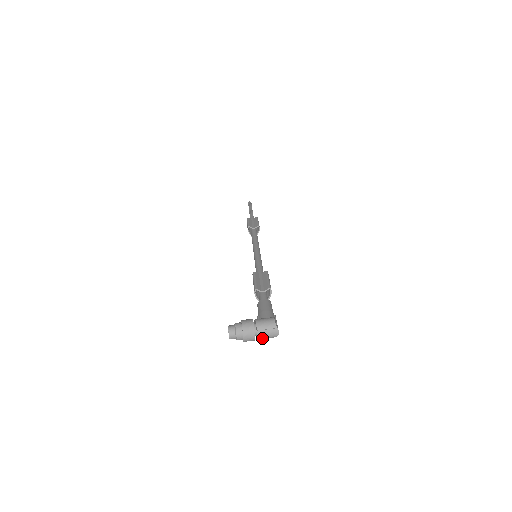
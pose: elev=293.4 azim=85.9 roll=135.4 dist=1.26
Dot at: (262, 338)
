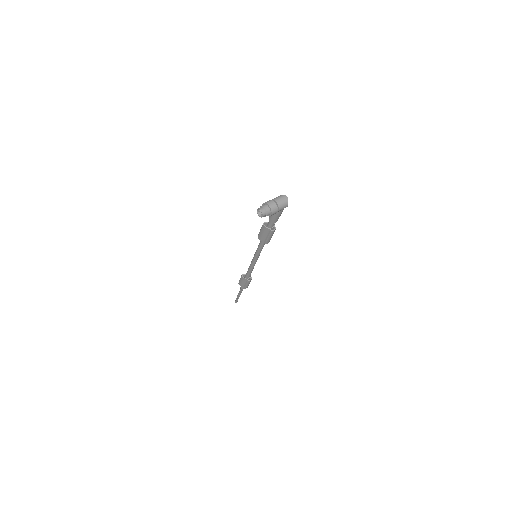
Dot at: (281, 205)
